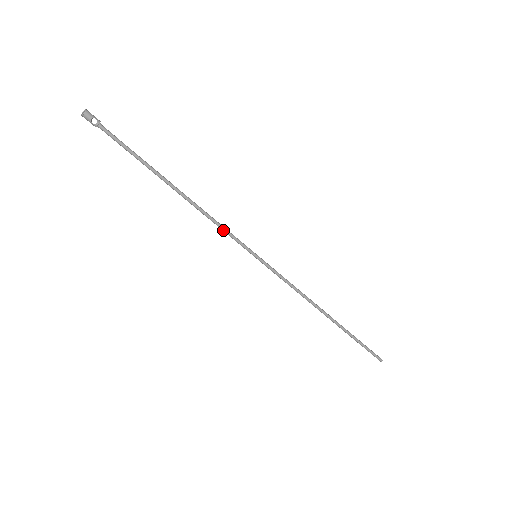
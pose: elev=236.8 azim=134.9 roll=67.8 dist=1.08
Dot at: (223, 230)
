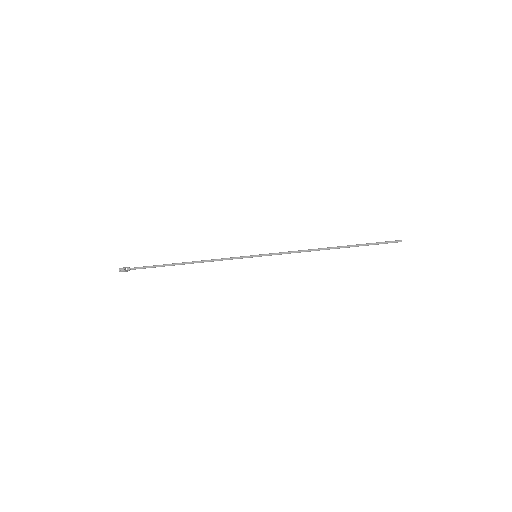
Dot at: occluded
